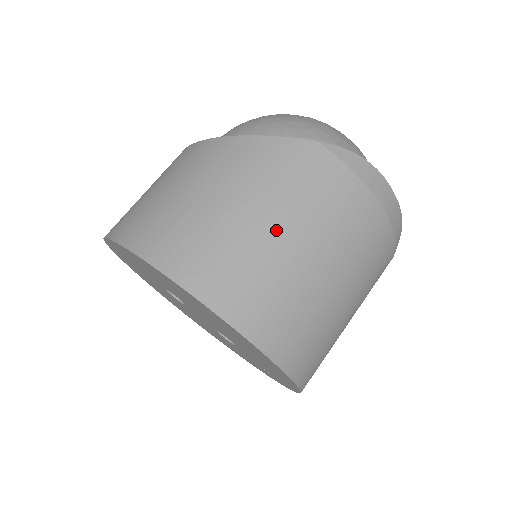
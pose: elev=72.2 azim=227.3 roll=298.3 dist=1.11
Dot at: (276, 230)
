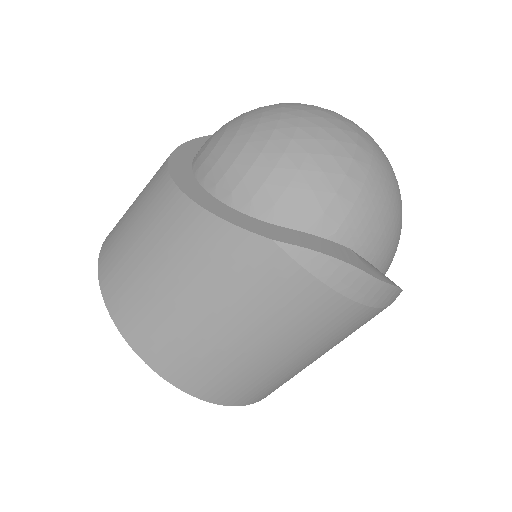
Dot at: (219, 326)
